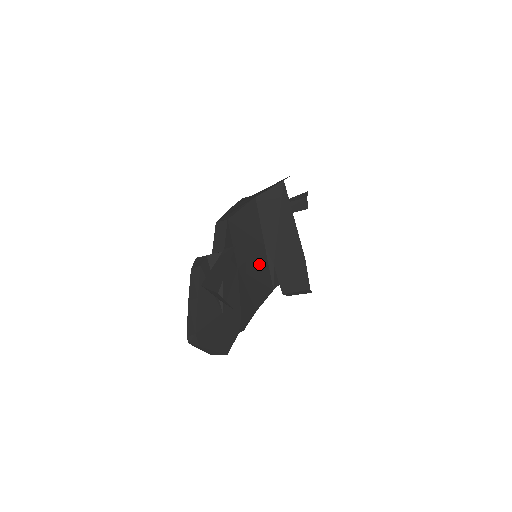
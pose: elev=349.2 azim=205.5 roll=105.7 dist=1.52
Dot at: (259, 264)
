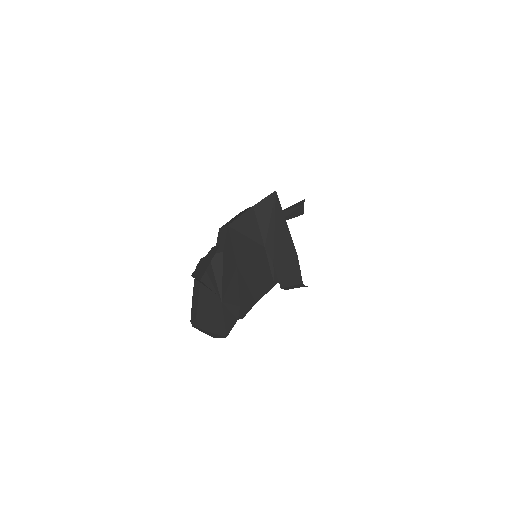
Dot at: (259, 263)
